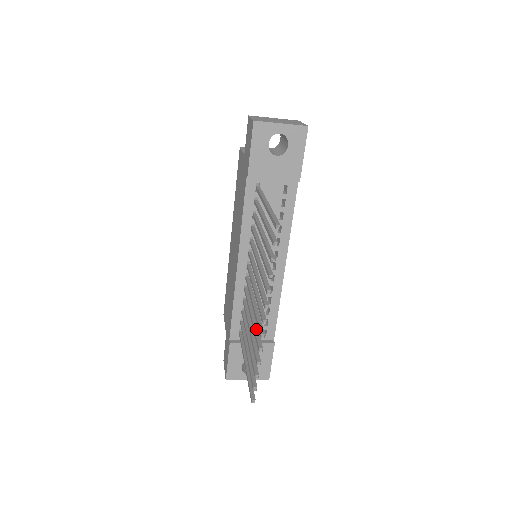
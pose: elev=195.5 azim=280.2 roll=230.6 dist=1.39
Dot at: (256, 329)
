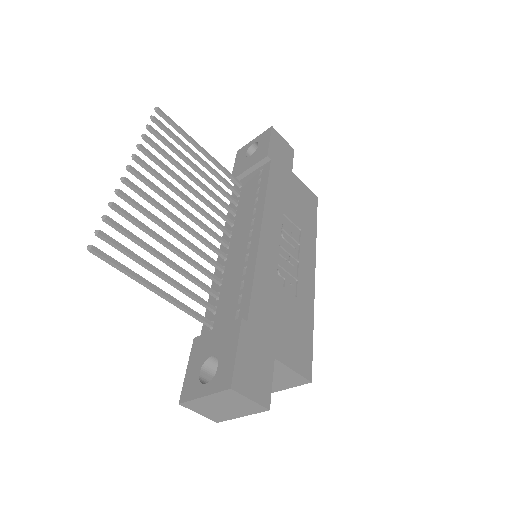
Dot at: (149, 213)
